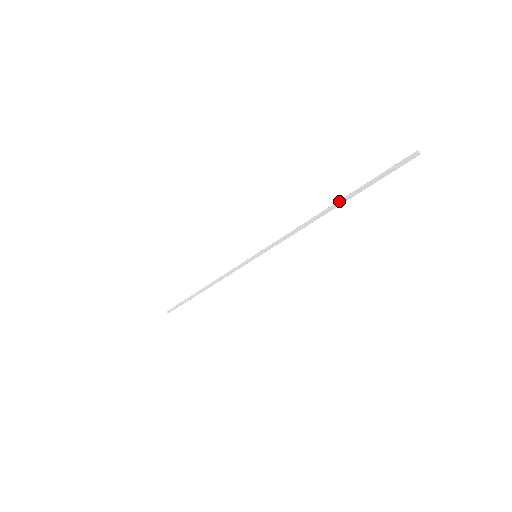
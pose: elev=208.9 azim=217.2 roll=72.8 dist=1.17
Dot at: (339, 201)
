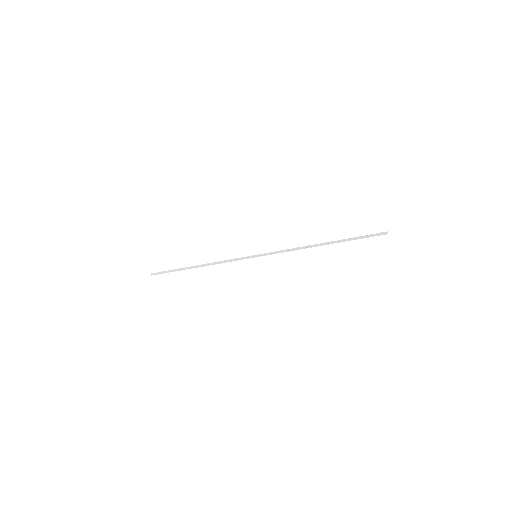
Dot at: (332, 241)
